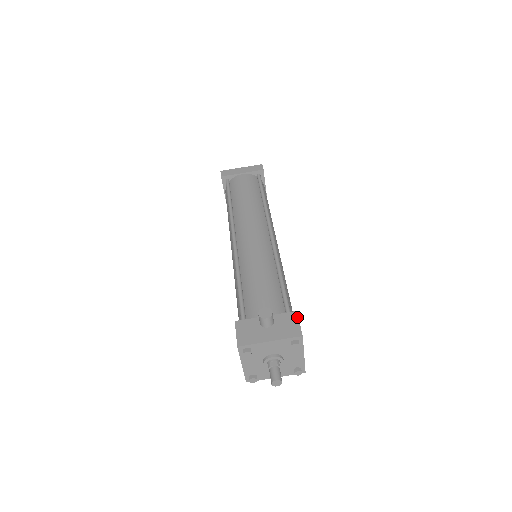
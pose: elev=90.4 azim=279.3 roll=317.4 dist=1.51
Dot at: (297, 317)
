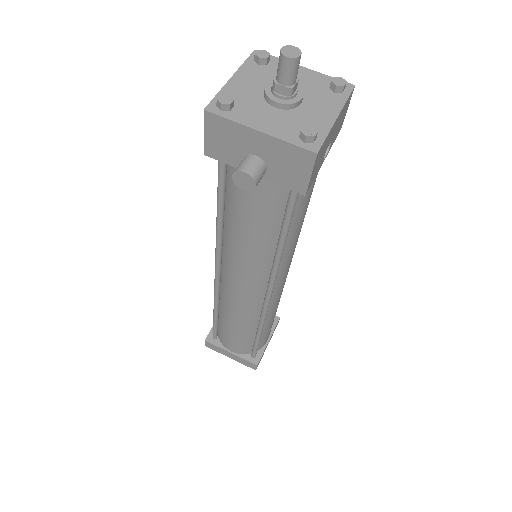
Dot at: occluded
